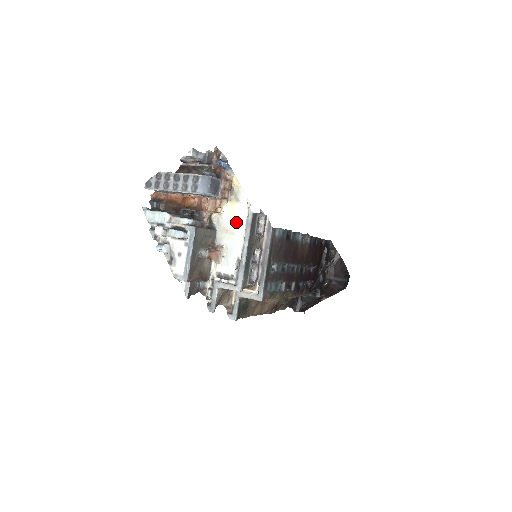
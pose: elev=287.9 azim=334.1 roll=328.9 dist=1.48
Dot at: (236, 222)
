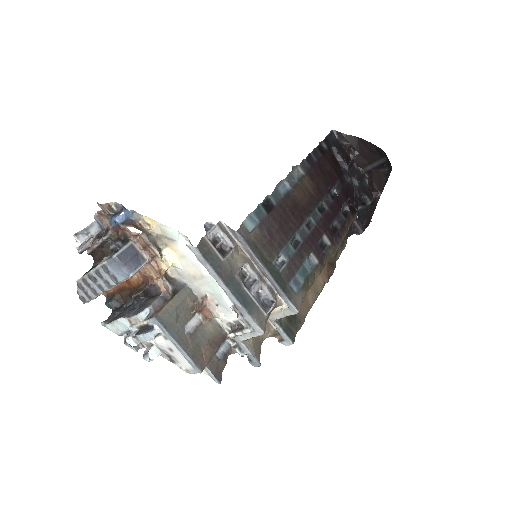
Dot at: (193, 264)
